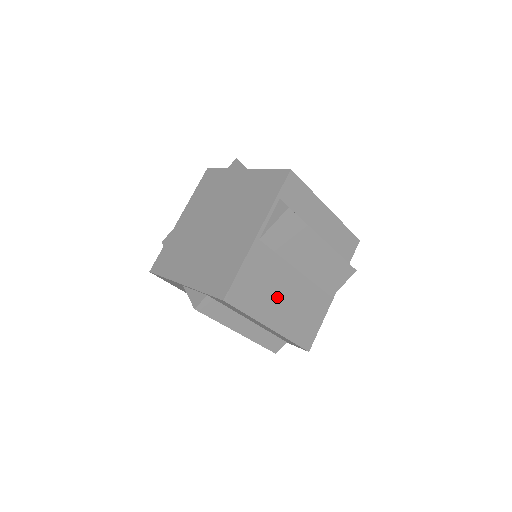
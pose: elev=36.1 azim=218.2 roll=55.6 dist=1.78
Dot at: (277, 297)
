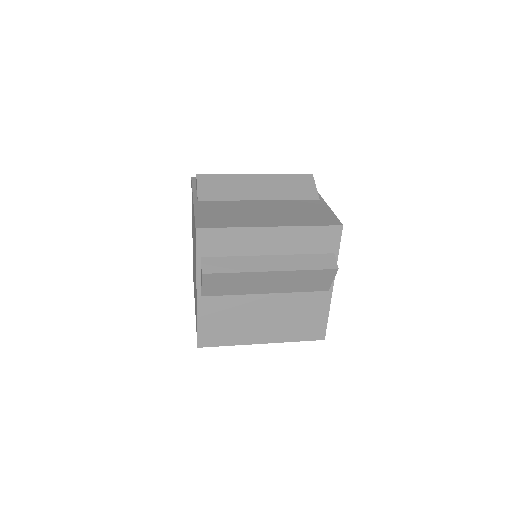
Dot at: (254, 322)
